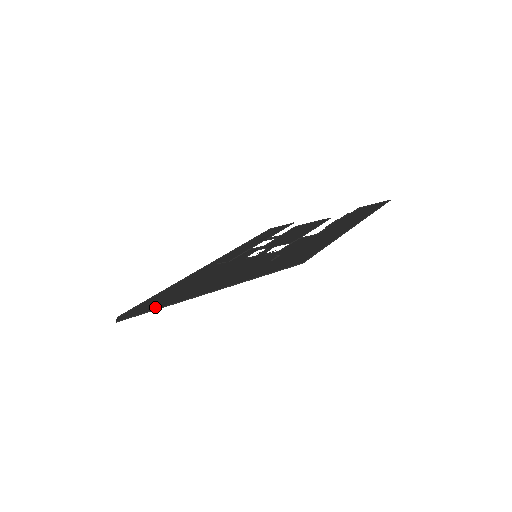
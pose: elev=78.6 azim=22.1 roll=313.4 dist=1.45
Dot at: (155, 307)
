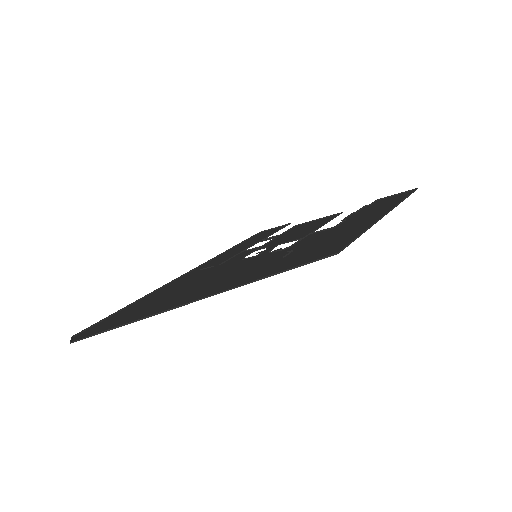
Dot at: (126, 321)
